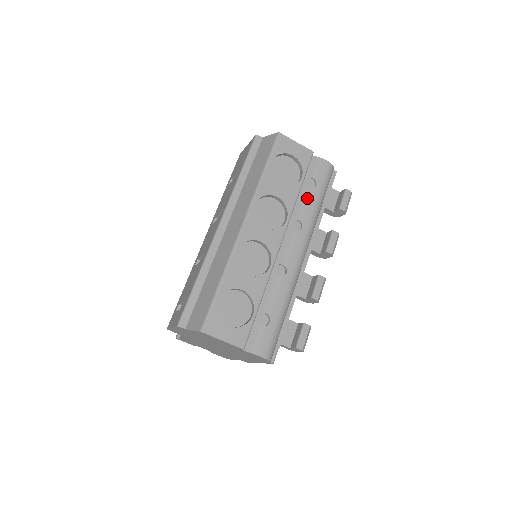
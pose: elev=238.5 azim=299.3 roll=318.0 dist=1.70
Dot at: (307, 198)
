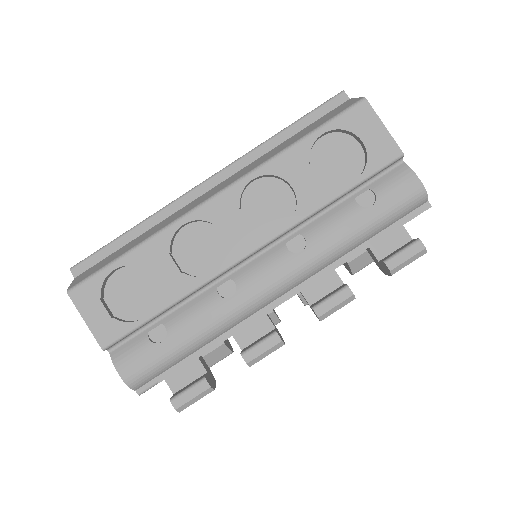
Dot at: (342, 216)
